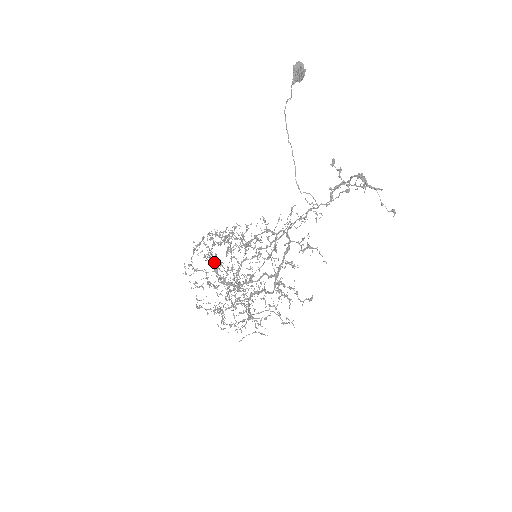
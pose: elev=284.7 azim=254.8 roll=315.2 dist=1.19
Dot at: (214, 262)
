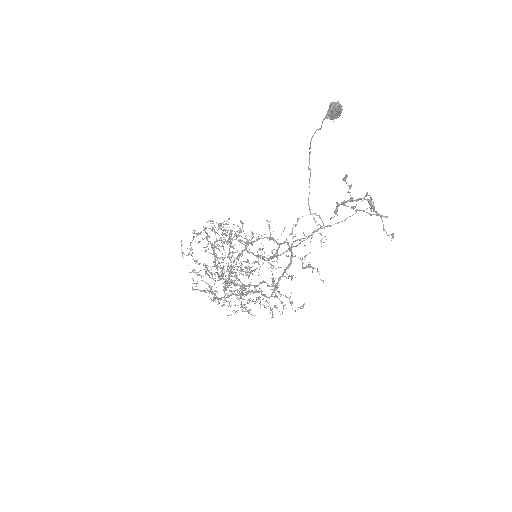
Dot at: occluded
